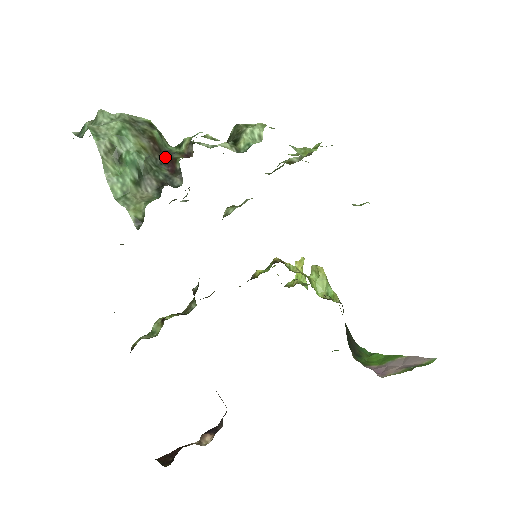
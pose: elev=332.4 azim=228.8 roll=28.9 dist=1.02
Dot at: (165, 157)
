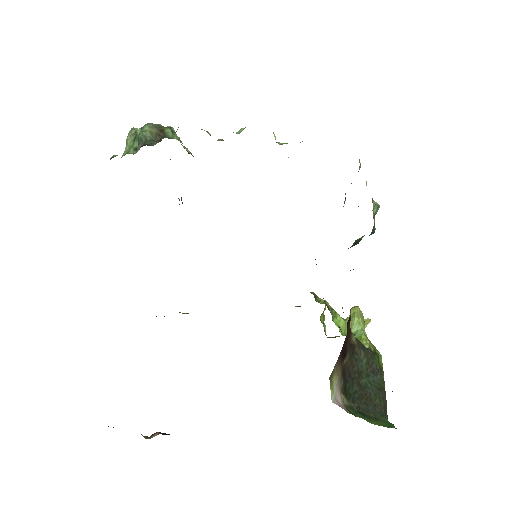
Dot at: (163, 138)
